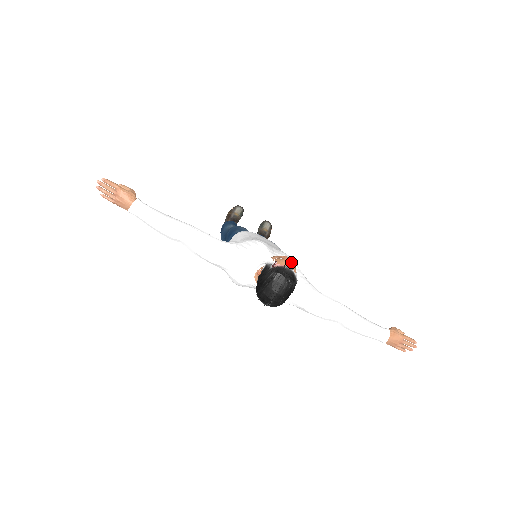
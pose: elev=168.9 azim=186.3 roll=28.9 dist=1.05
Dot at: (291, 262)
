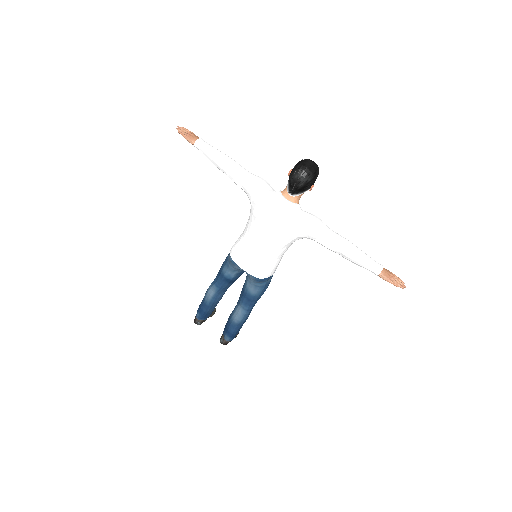
Dot at: occluded
